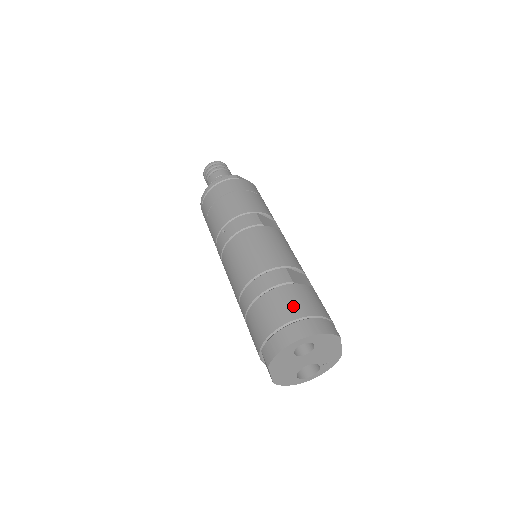
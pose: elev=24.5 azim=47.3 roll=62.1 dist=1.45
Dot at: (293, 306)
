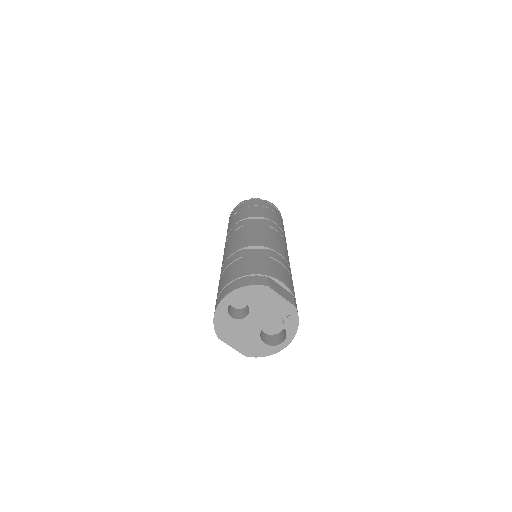
Dot at: (229, 276)
